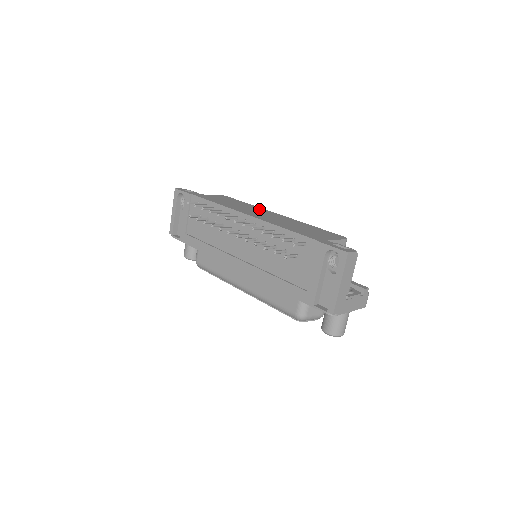
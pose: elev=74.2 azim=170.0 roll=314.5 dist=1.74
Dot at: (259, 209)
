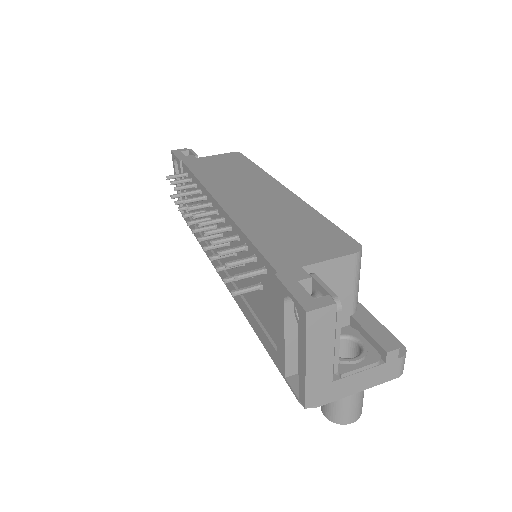
Dot at: (260, 180)
